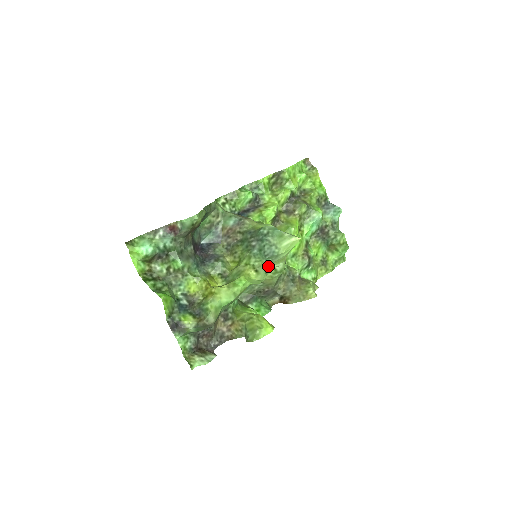
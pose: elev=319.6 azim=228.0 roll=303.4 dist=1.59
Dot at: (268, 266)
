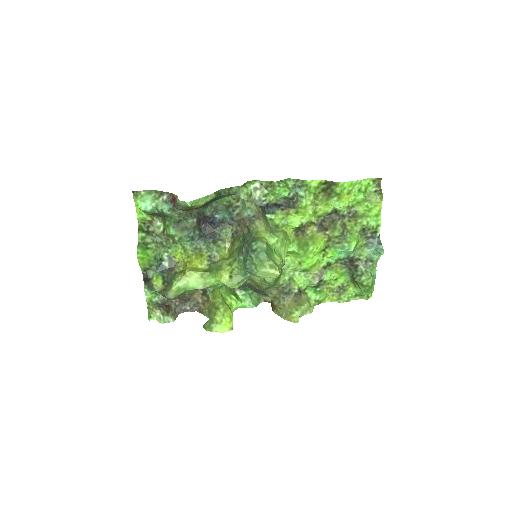
Dot at: (245, 278)
